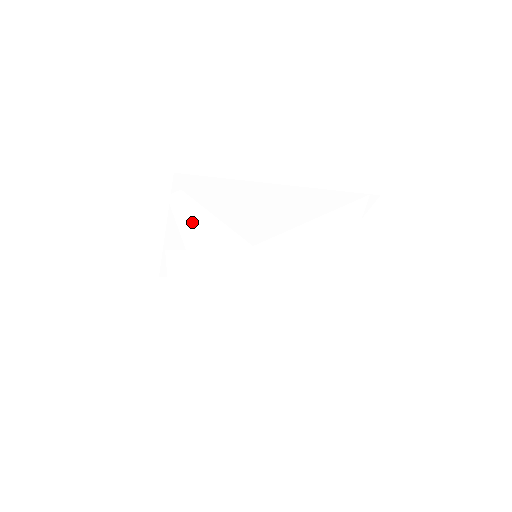
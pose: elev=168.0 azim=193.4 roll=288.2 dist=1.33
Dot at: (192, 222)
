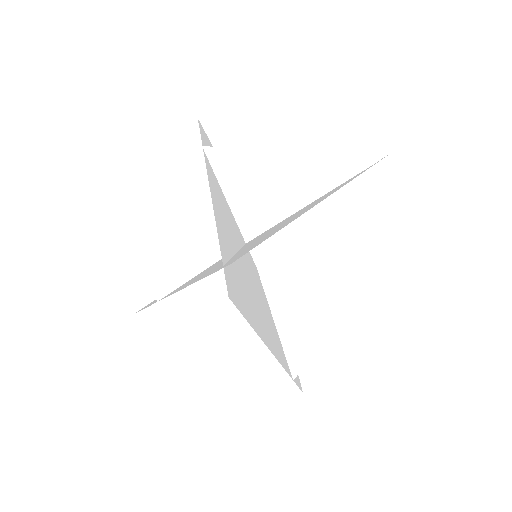
Dot at: (240, 293)
